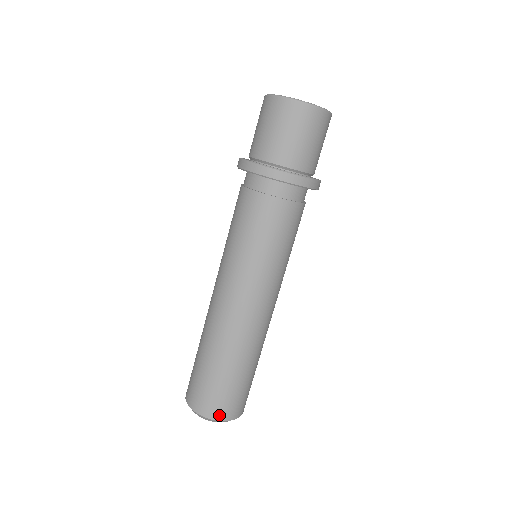
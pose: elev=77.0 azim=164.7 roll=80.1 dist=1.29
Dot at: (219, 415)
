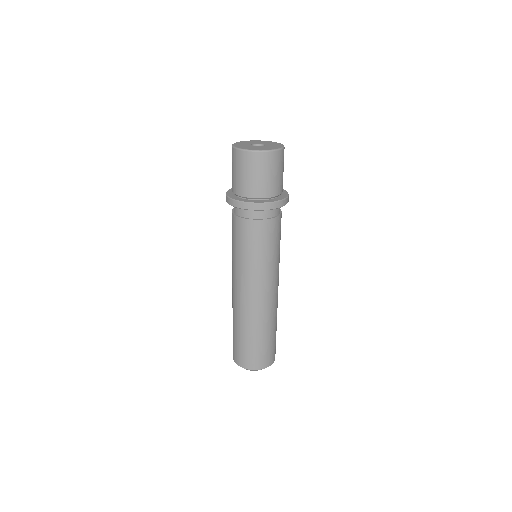
Dot at: (239, 362)
